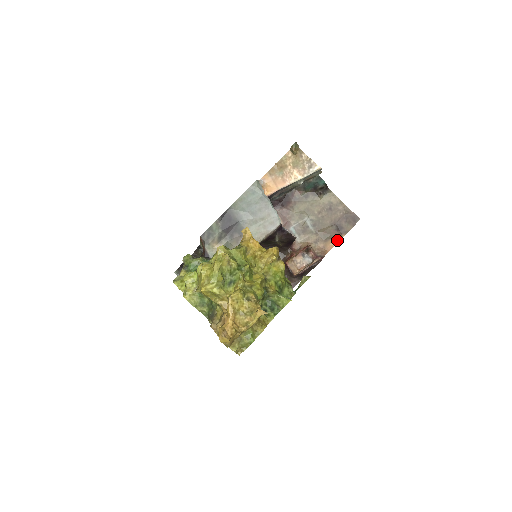
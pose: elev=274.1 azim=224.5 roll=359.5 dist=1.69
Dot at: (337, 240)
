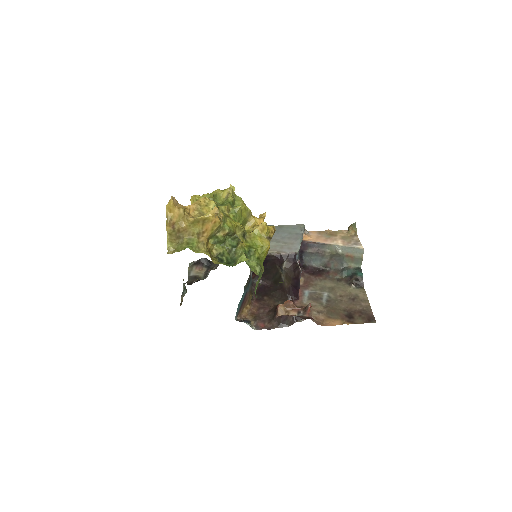
Dot at: (340, 323)
